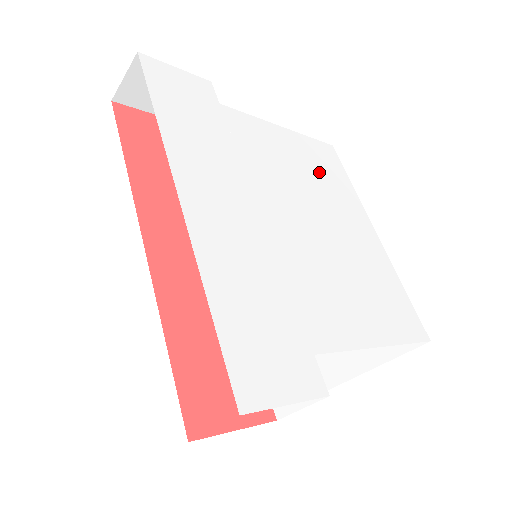
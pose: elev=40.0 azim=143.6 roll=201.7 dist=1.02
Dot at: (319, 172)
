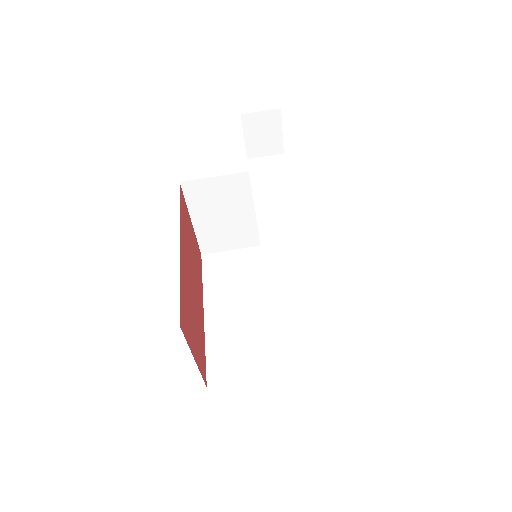
Dot at: occluded
